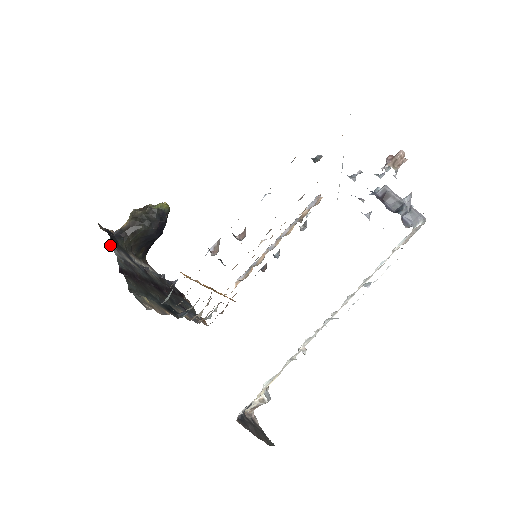
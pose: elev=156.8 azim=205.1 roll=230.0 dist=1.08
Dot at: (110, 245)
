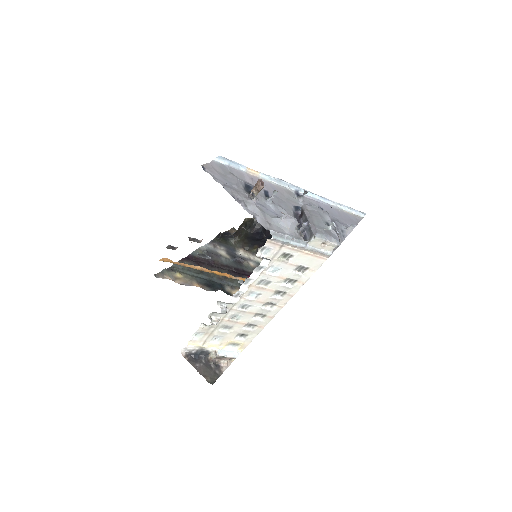
Dot at: (210, 241)
